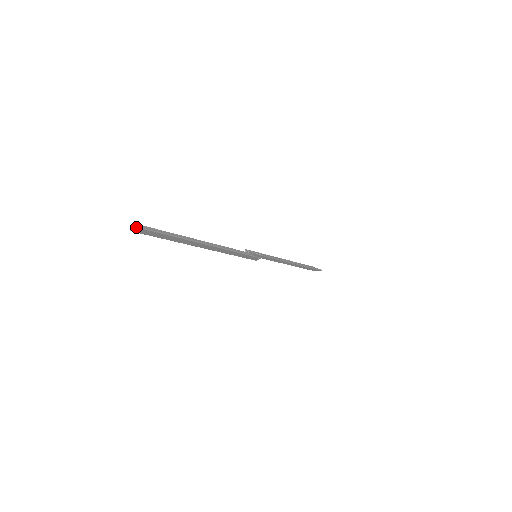
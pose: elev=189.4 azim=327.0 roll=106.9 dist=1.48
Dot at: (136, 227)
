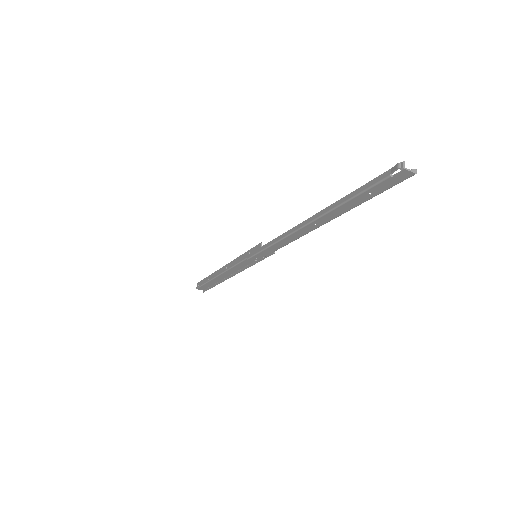
Dot at: (415, 171)
